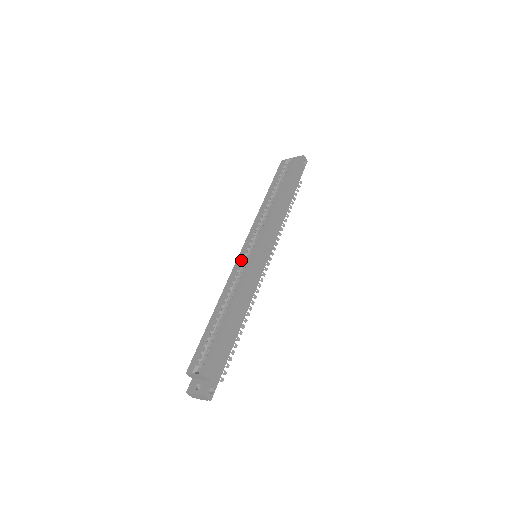
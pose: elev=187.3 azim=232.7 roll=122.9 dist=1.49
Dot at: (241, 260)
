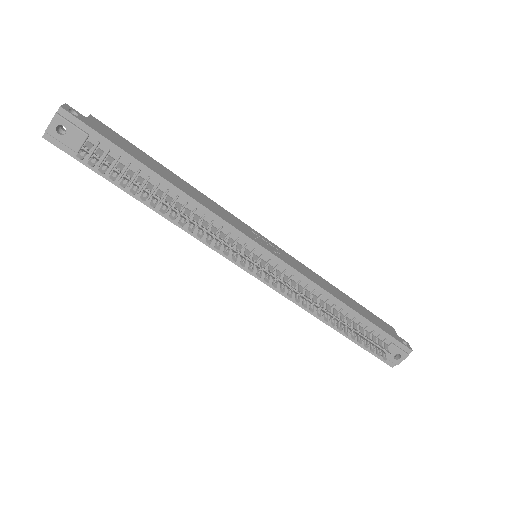
Dot at: occluded
